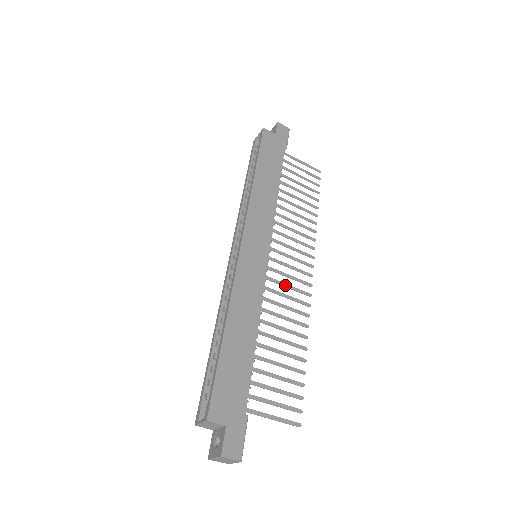
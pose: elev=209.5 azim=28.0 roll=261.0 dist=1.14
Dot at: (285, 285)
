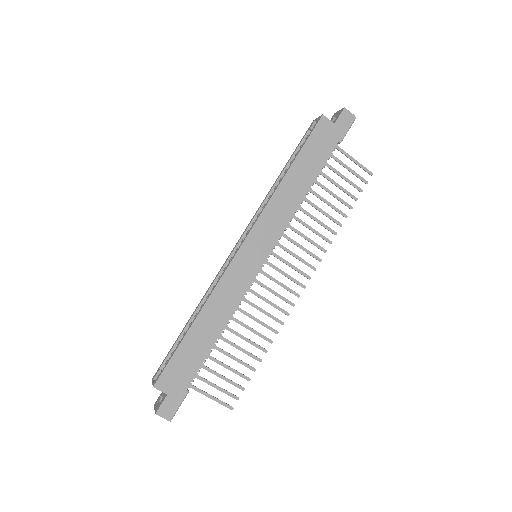
Dot at: (271, 291)
